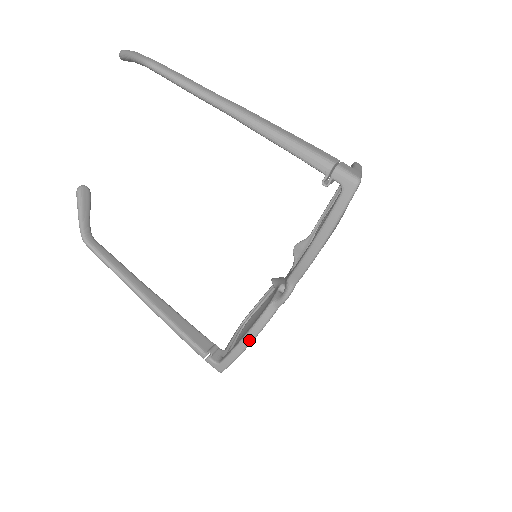
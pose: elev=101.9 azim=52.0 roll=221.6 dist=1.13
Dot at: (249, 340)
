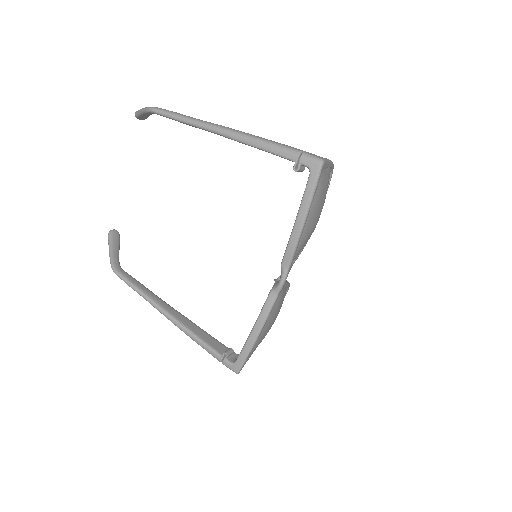
Dot at: (257, 331)
